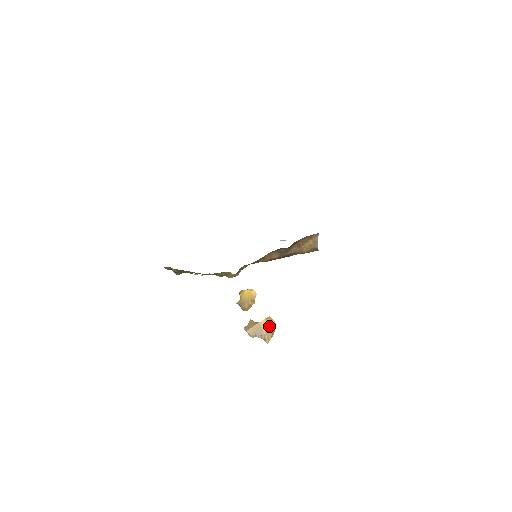
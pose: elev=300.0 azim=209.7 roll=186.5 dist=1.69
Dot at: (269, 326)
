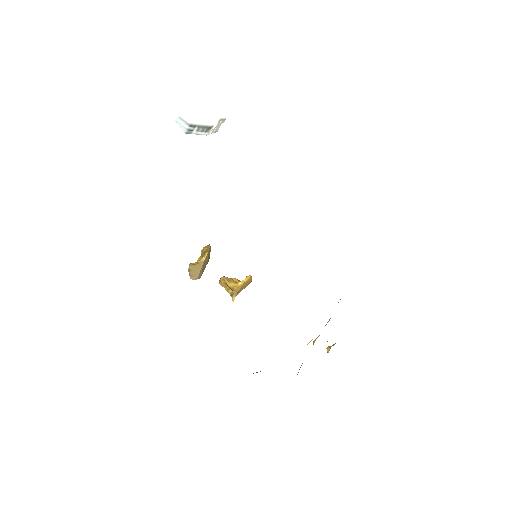
Dot at: (209, 254)
